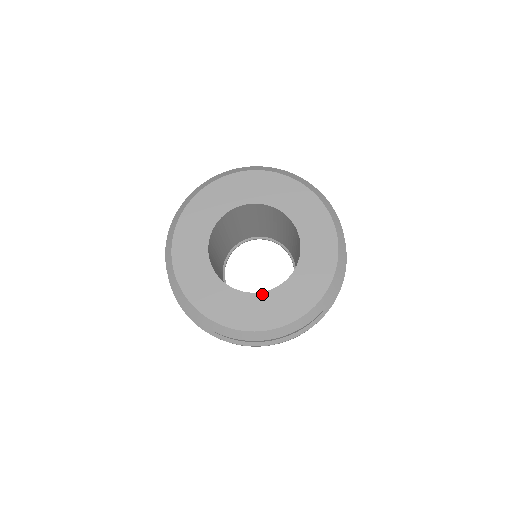
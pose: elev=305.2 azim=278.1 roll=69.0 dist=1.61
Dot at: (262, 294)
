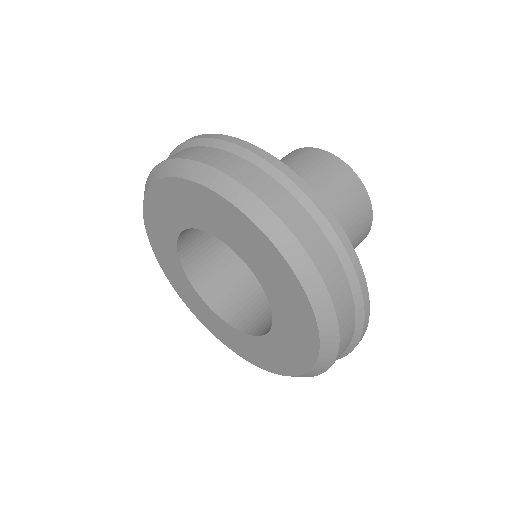
Dot at: (219, 318)
